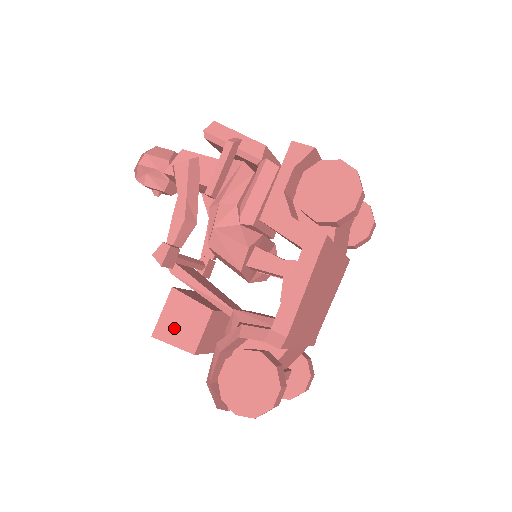
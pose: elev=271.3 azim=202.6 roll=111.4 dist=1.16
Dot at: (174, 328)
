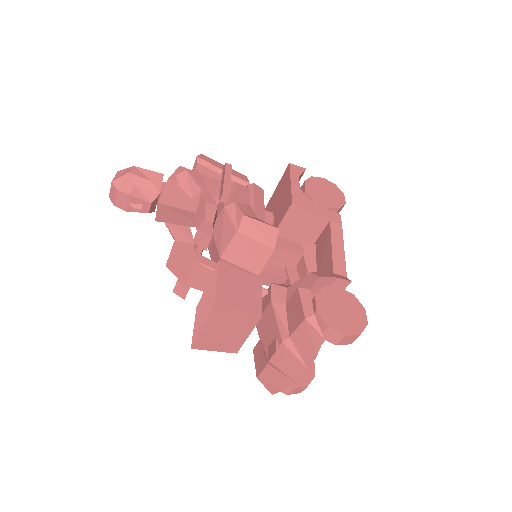
Dot at: (234, 295)
